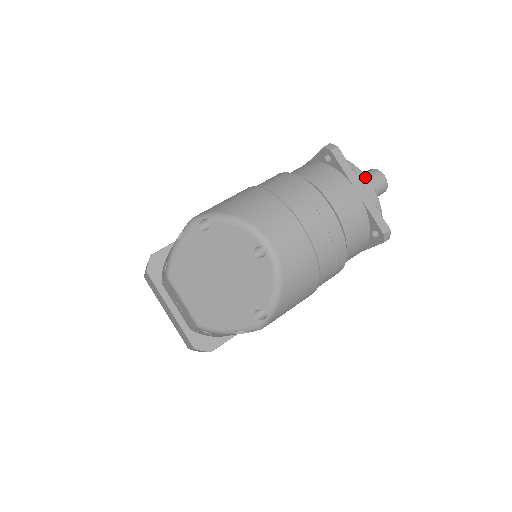
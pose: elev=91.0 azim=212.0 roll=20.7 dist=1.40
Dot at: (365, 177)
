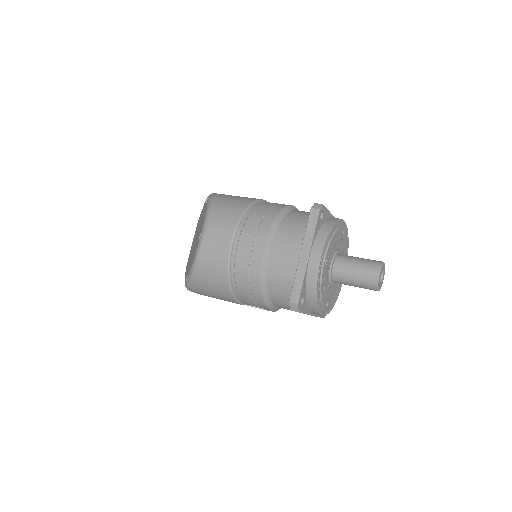
Dot at: (321, 250)
